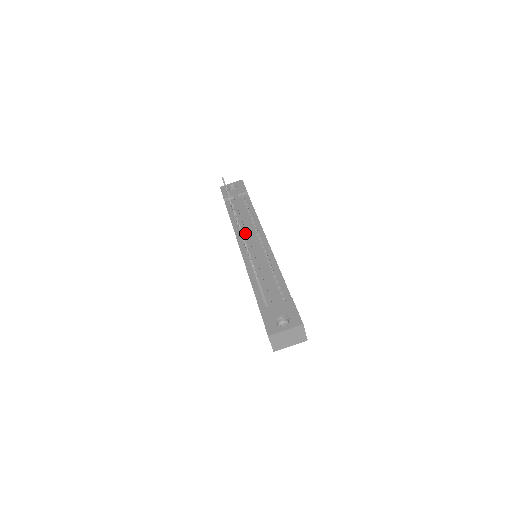
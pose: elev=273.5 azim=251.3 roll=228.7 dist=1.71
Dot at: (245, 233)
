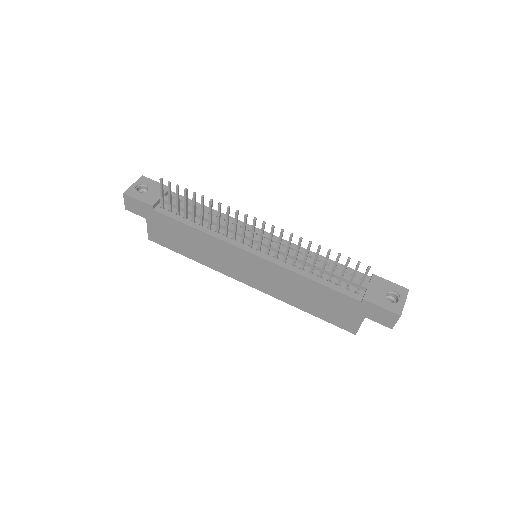
Dot at: occluded
